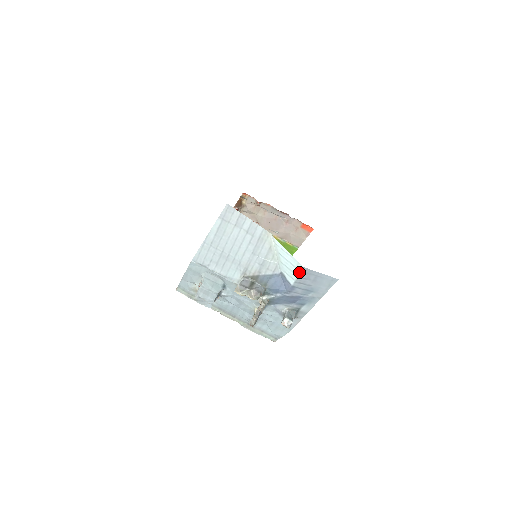
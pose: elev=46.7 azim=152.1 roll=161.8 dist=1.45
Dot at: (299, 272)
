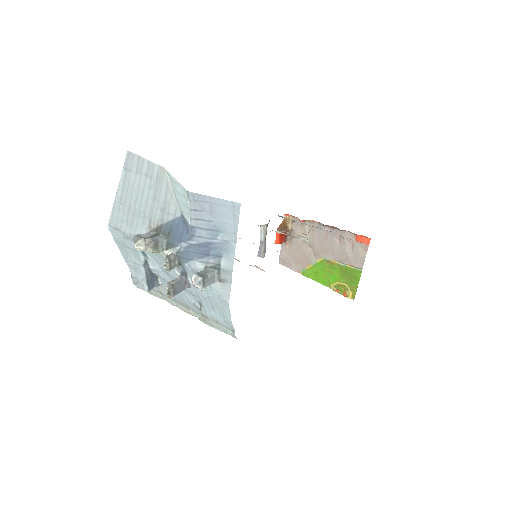
Dot at: (187, 201)
